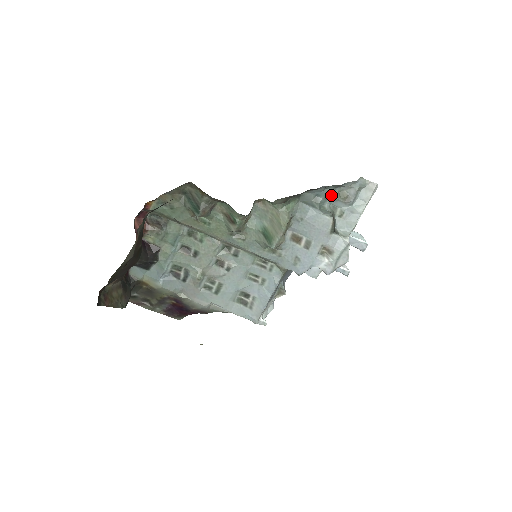
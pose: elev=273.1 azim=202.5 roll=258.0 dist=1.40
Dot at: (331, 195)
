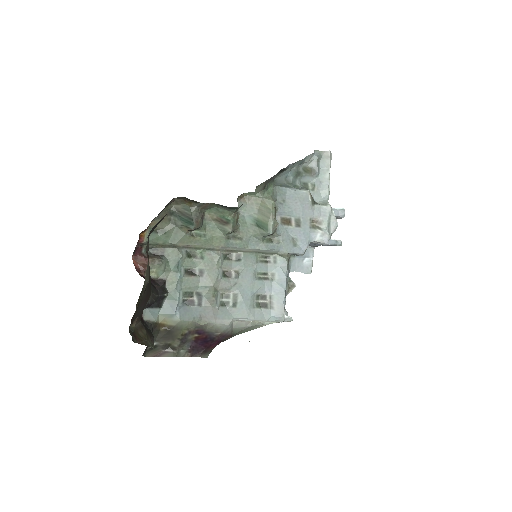
Dot at: (298, 173)
